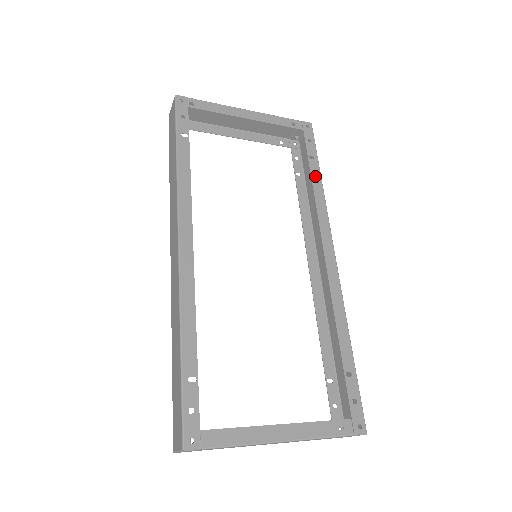
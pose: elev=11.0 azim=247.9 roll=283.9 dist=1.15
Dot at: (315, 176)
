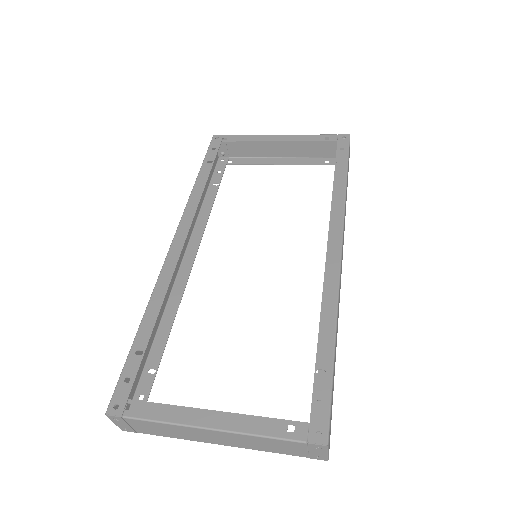
Dot at: (339, 178)
